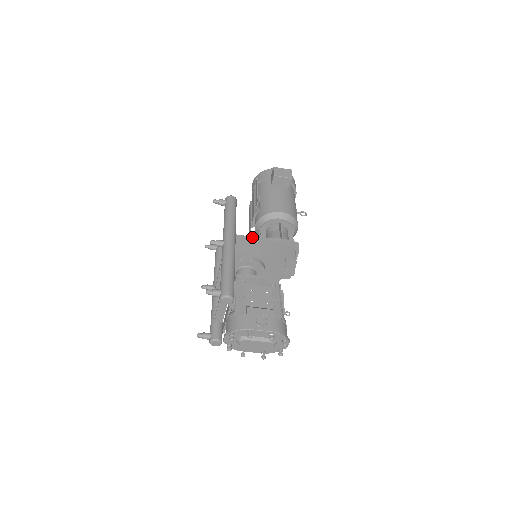
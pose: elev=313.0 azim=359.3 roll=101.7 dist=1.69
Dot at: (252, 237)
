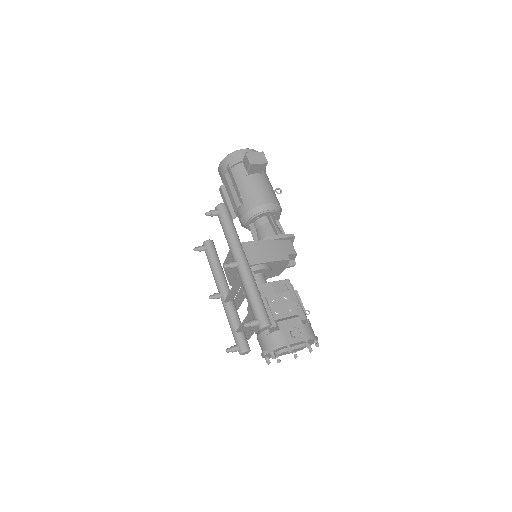
Dot at: (252, 242)
